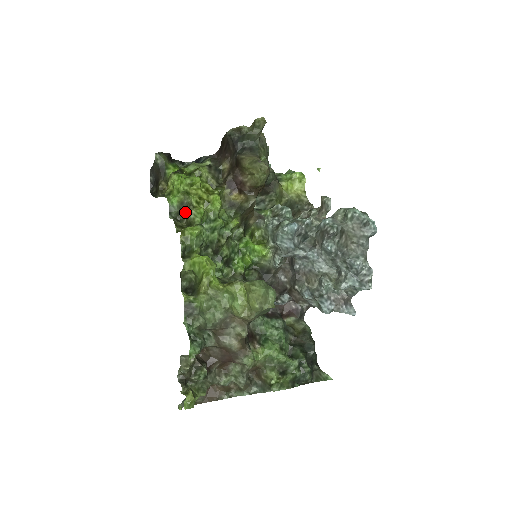
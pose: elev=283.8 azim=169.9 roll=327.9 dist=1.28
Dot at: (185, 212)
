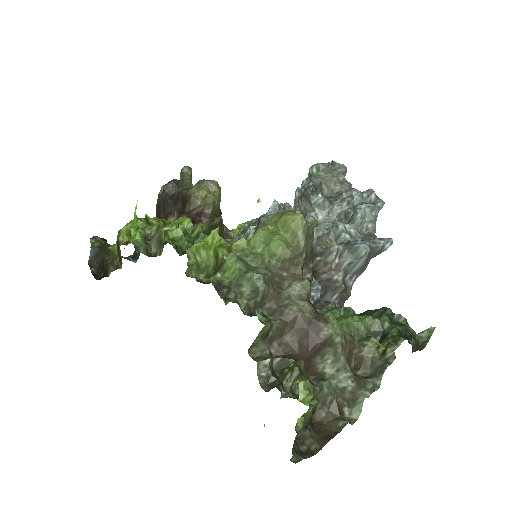
Dot at: (154, 246)
